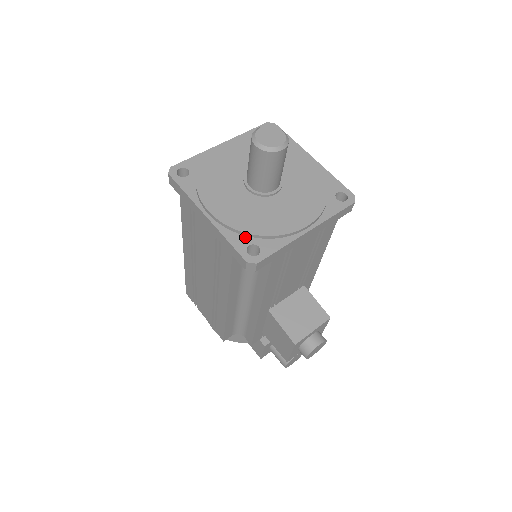
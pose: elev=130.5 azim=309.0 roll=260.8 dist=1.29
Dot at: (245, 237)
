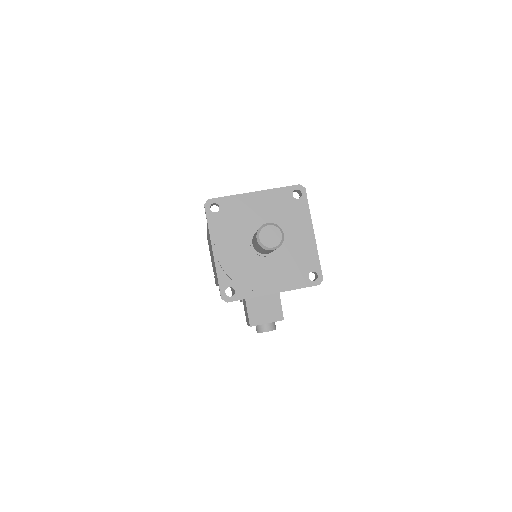
Dot at: (230, 280)
